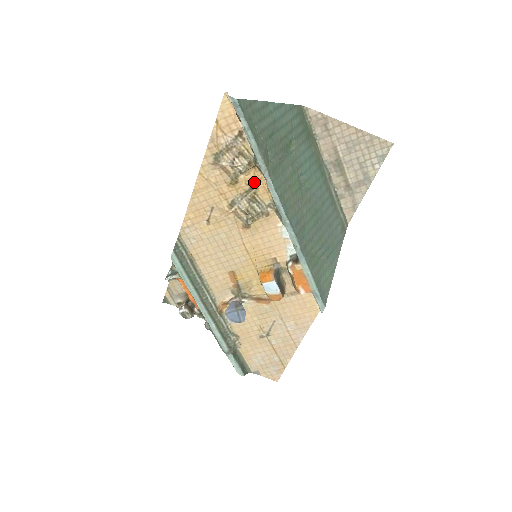
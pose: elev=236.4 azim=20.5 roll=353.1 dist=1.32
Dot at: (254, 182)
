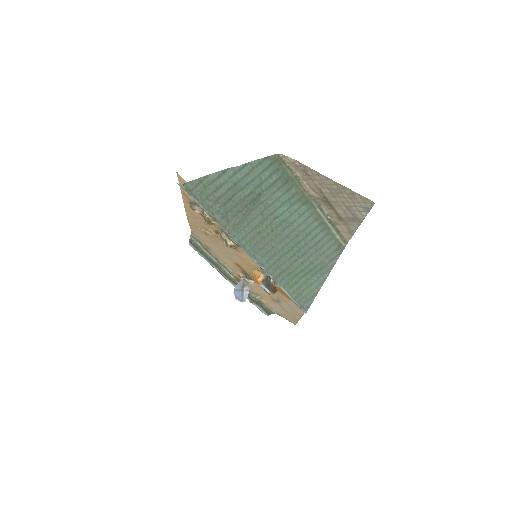
Dot at: occluded
